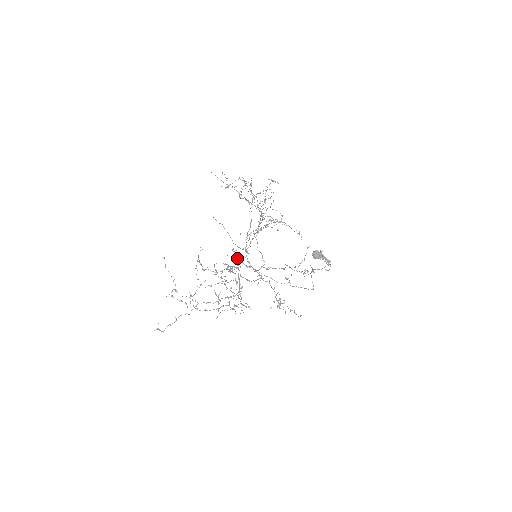
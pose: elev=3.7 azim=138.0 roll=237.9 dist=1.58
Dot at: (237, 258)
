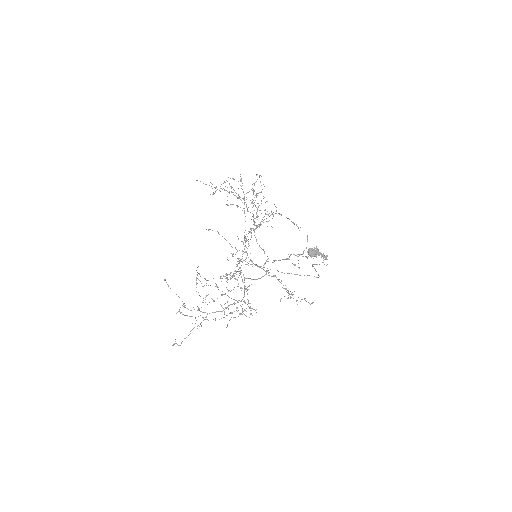
Dot at: occluded
